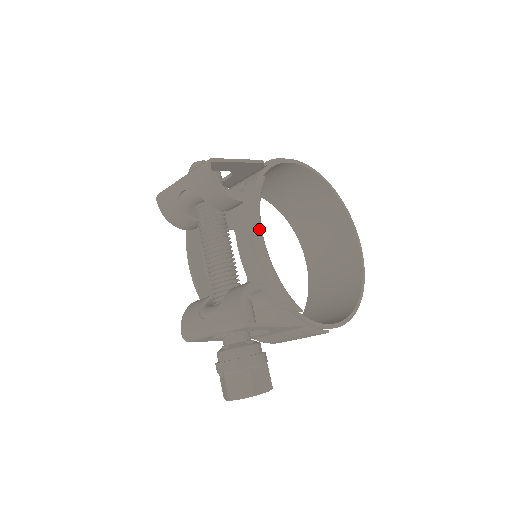
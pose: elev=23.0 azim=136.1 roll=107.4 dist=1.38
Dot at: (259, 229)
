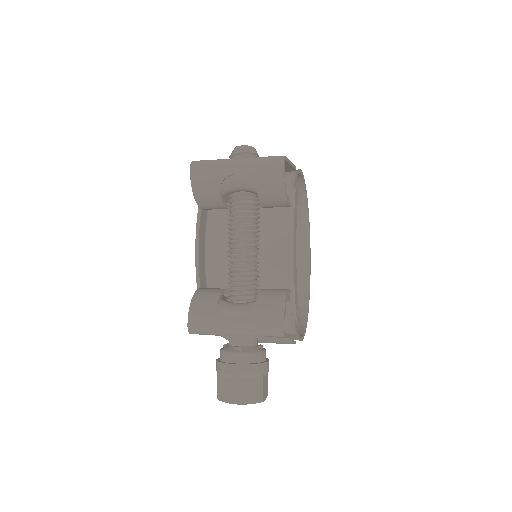
Dot at: occluded
